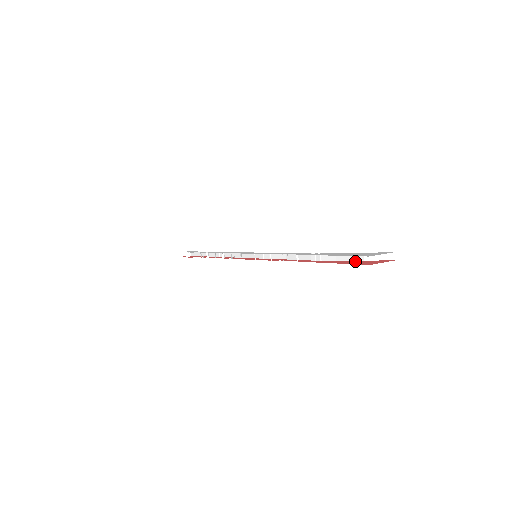
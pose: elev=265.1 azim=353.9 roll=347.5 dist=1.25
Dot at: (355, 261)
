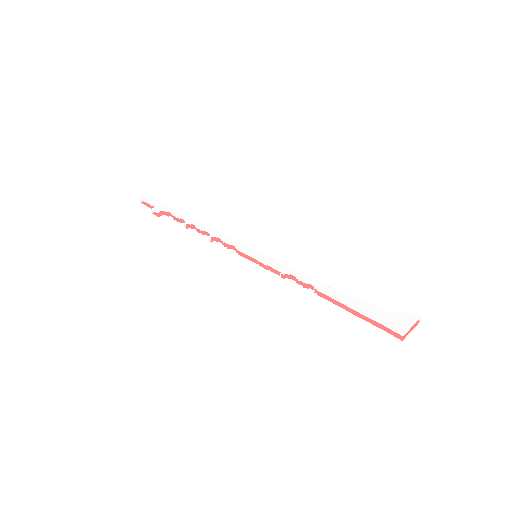
Dot at: occluded
